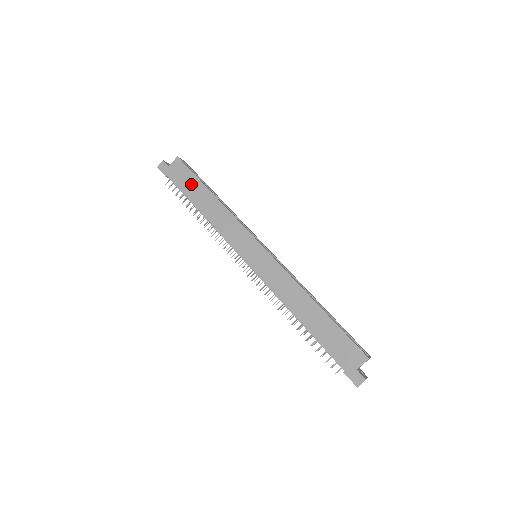
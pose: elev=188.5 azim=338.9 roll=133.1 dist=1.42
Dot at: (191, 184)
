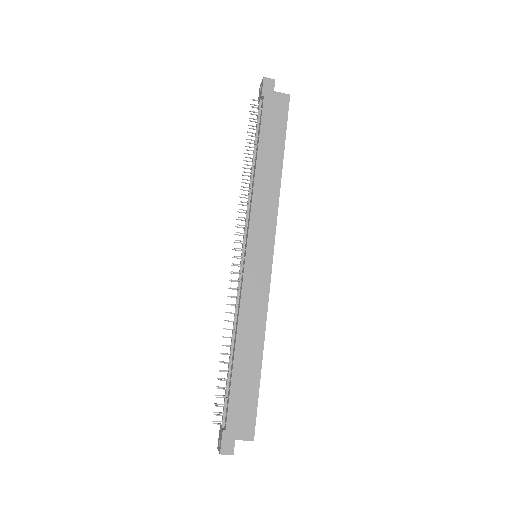
Dot at: (275, 132)
